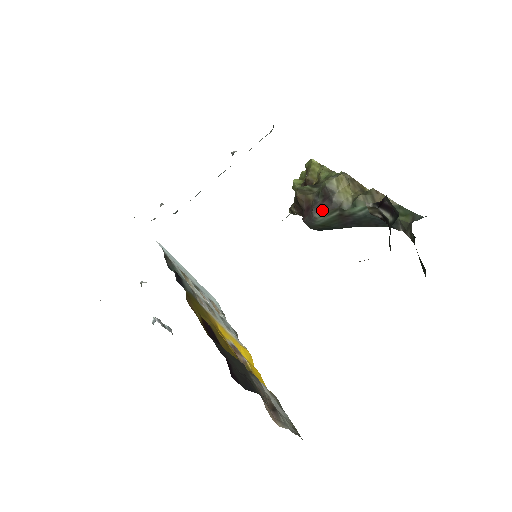
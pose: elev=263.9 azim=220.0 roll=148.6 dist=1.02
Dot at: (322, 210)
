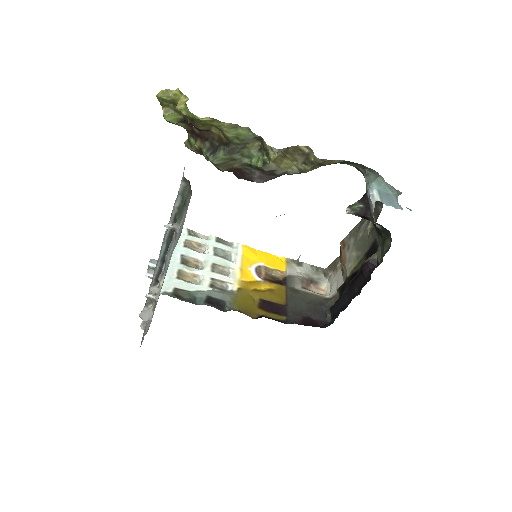
Dot at: occluded
